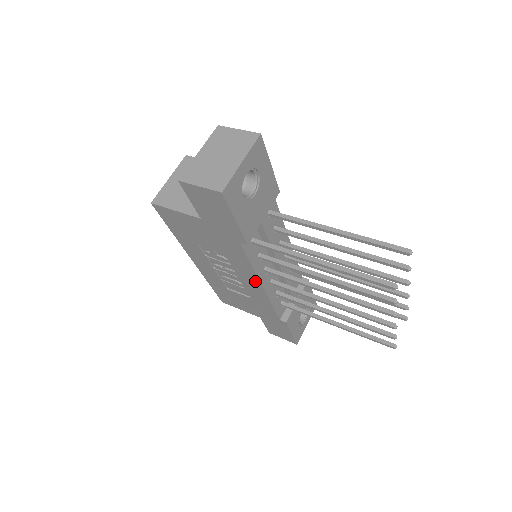
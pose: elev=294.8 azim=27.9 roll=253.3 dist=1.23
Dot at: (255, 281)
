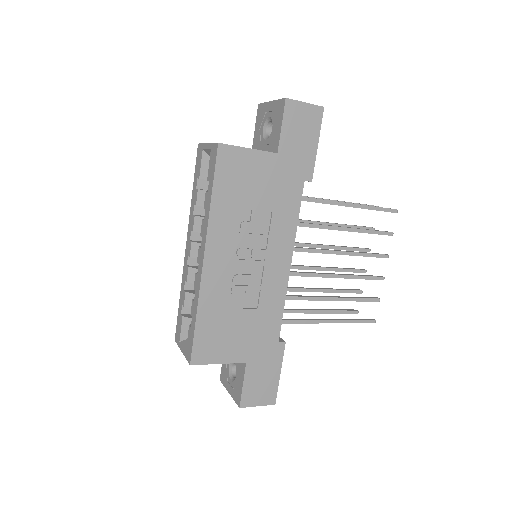
Dot at: (286, 255)
